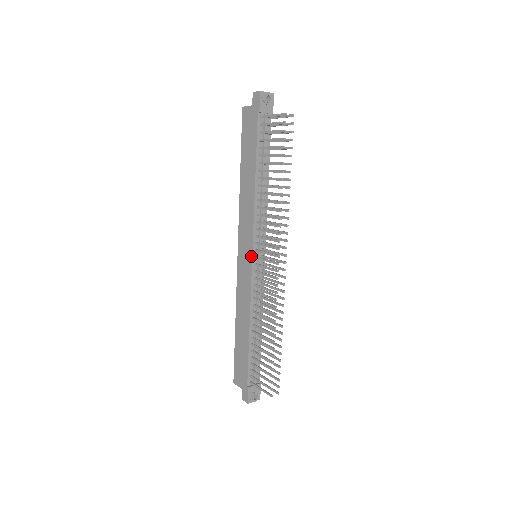
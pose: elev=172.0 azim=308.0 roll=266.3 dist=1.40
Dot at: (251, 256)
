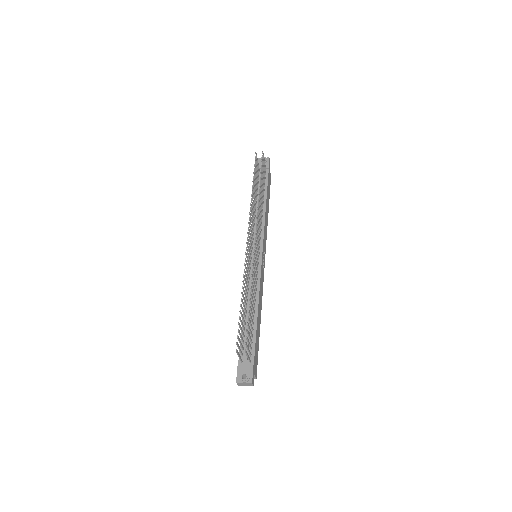
Dot at: occluded
